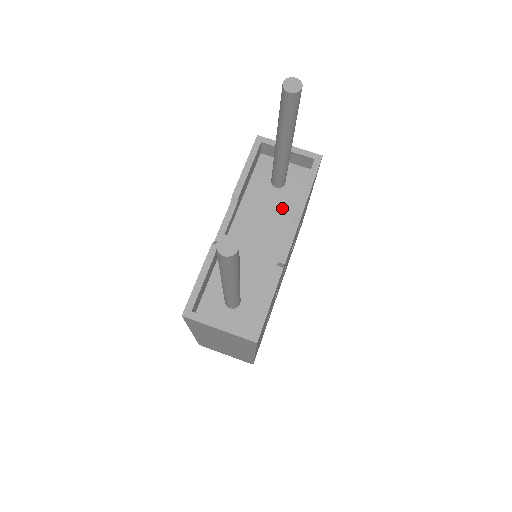
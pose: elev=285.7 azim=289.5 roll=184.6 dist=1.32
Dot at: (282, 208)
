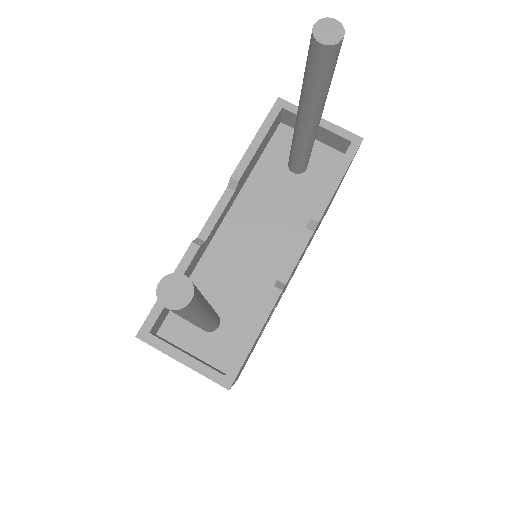
Dot at: (296, 203)
